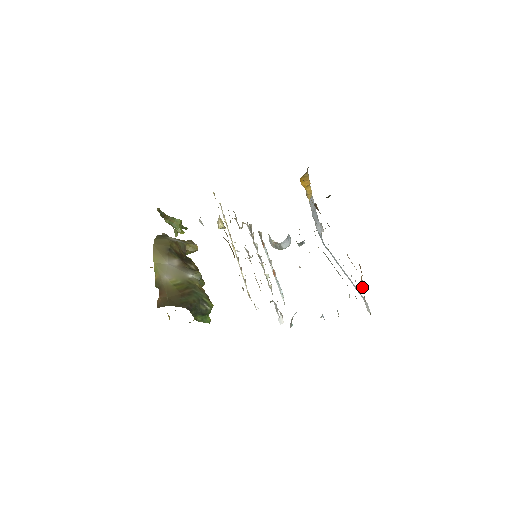
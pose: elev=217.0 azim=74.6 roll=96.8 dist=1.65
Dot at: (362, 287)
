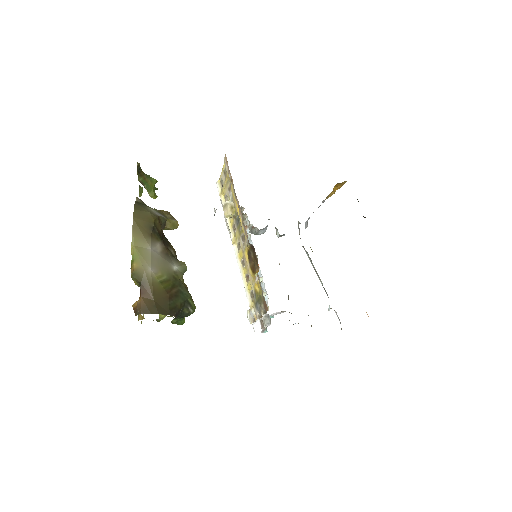
Dot at: occluded
